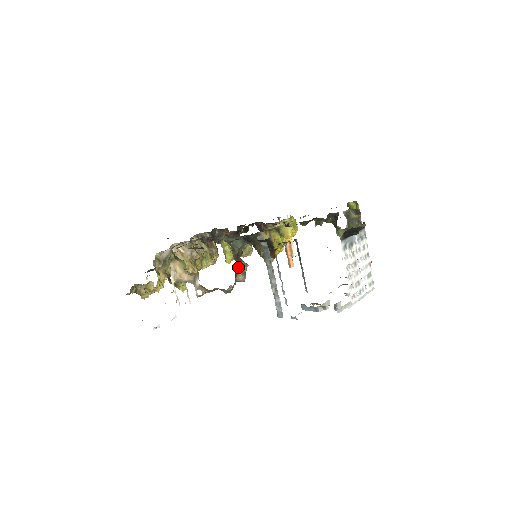
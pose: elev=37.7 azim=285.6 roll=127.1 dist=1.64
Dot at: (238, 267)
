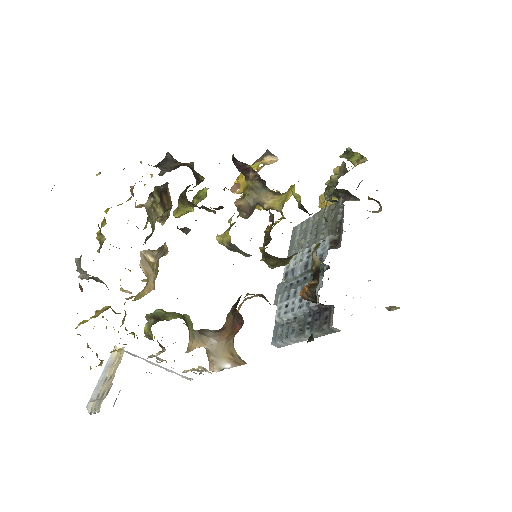
Dot at: occluded
